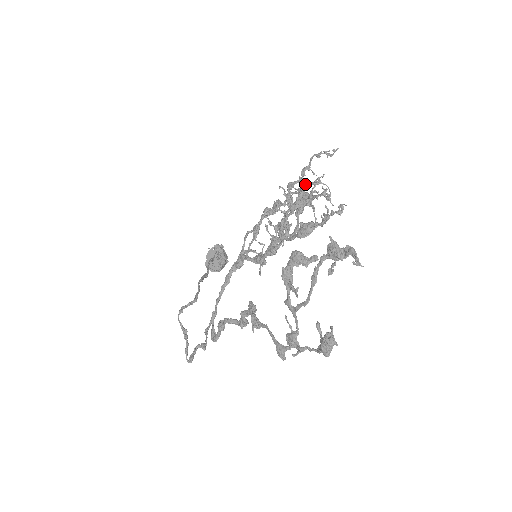
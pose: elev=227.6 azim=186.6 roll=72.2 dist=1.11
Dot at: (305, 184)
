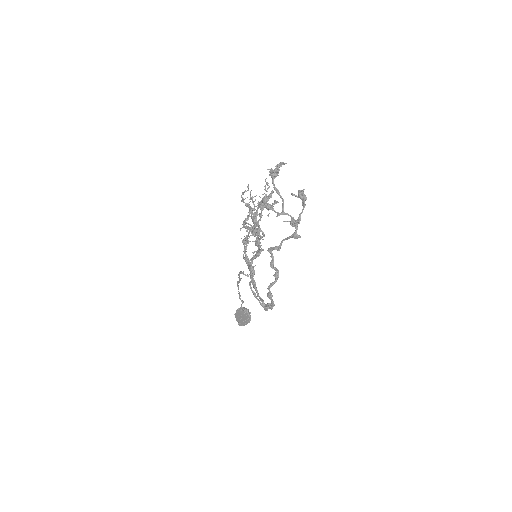
Dot at: (247, 203)
